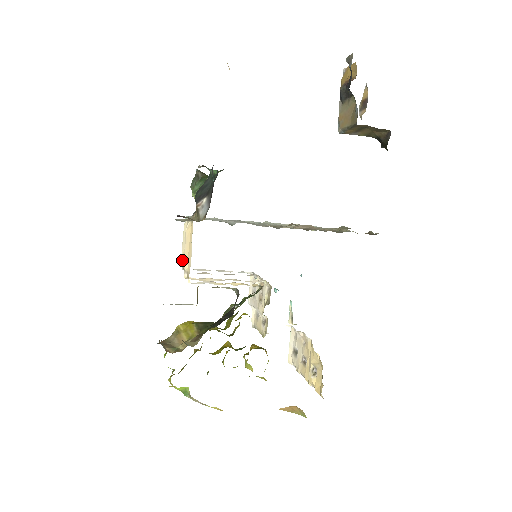
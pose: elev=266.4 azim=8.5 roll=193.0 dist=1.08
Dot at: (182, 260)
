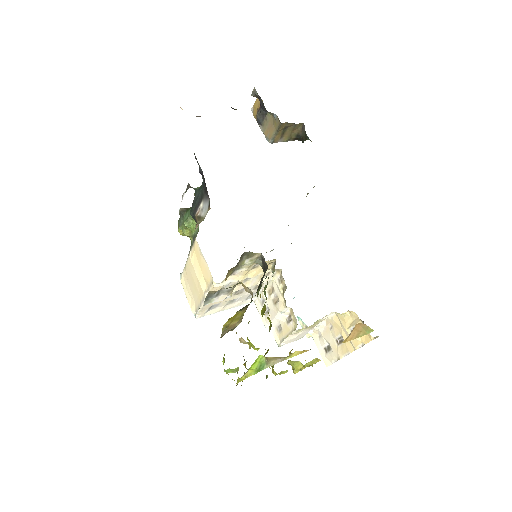
Dot at: (192, 310)
